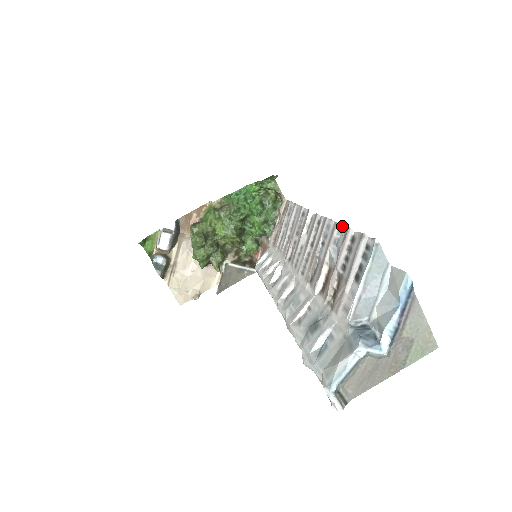
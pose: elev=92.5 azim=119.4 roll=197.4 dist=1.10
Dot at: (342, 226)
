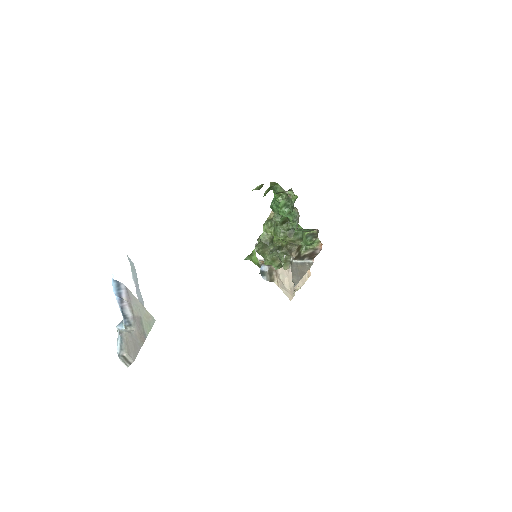
Dot at: occluded
